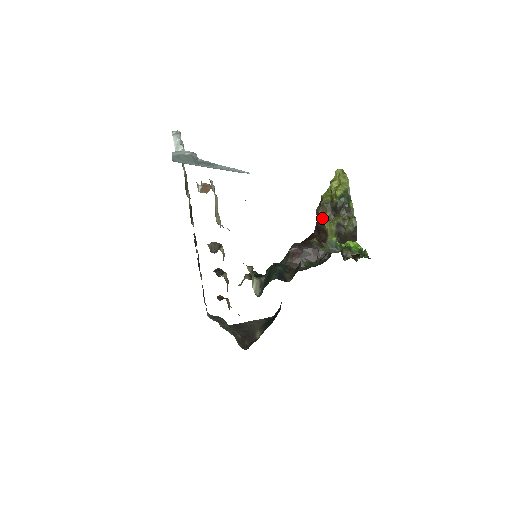
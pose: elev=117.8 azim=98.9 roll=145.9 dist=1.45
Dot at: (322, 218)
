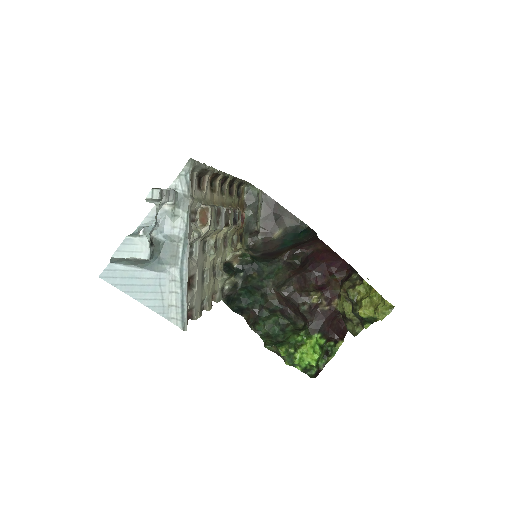
Dot at: (341, 293)
